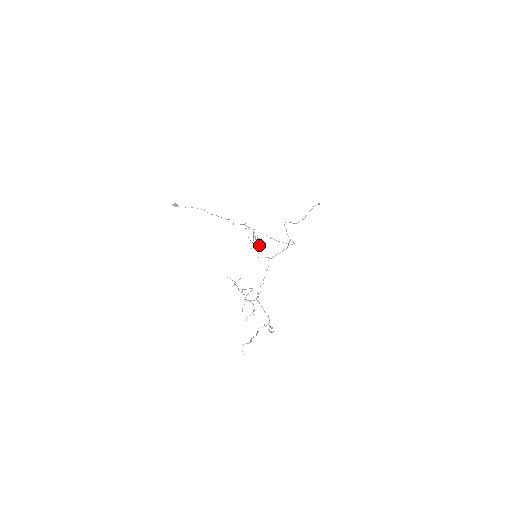
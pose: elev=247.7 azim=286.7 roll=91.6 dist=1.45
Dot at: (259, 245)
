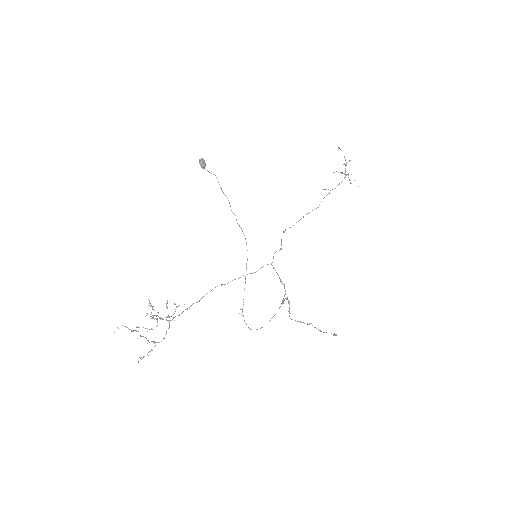
Dot at: (317, 207)
